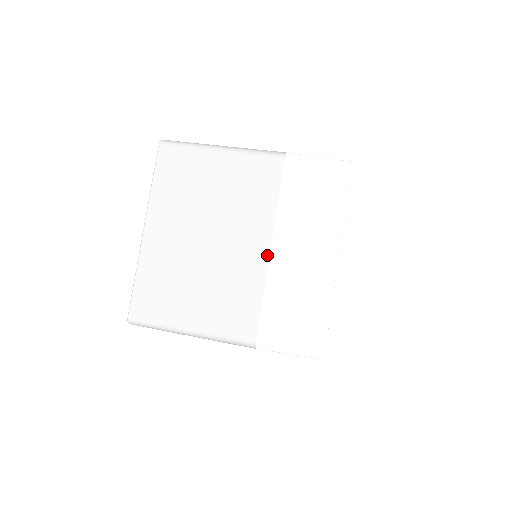
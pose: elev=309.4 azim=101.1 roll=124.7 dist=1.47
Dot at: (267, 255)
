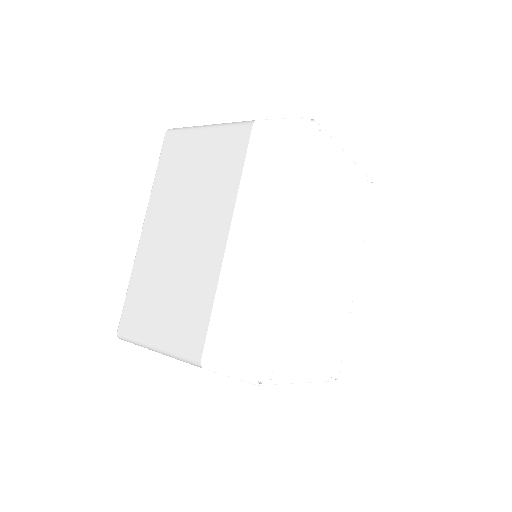
Dot at: occluded
